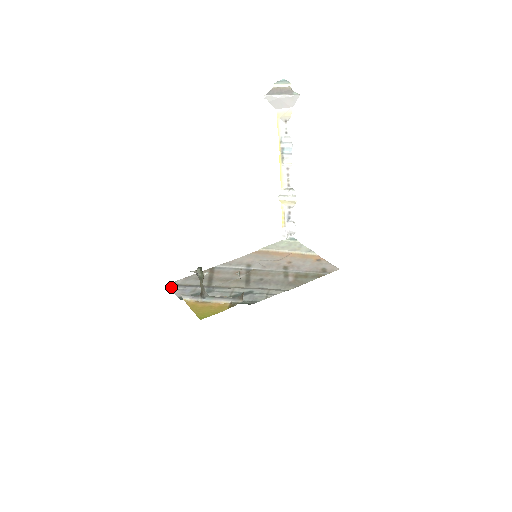
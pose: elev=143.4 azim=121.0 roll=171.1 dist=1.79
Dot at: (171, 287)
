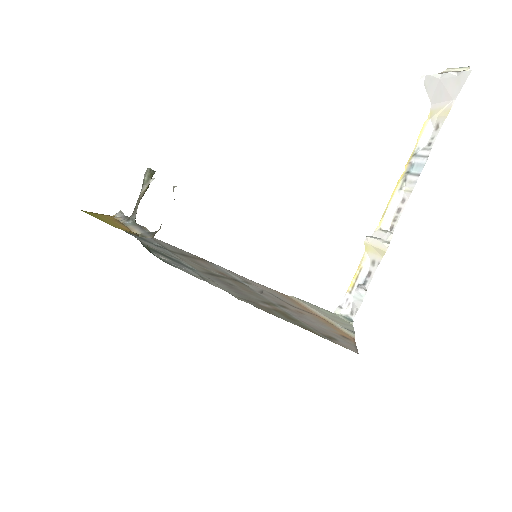
Dot at: occluded
